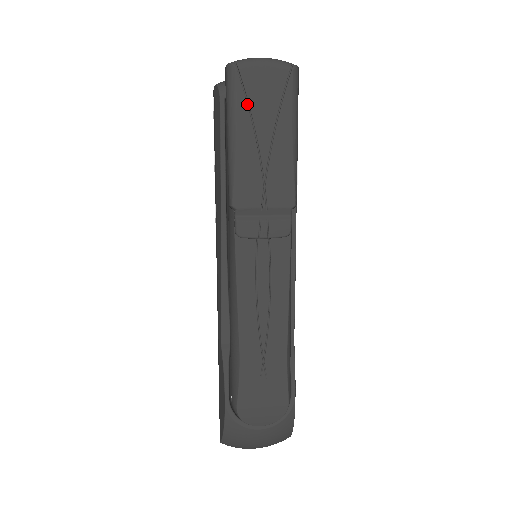
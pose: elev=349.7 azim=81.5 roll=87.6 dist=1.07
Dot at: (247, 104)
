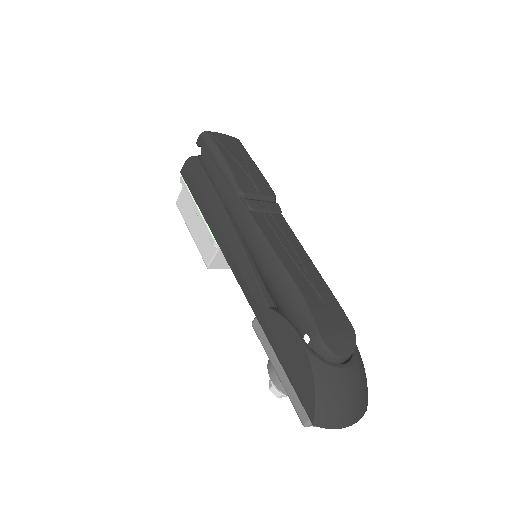
Dot at: (222, 147)
